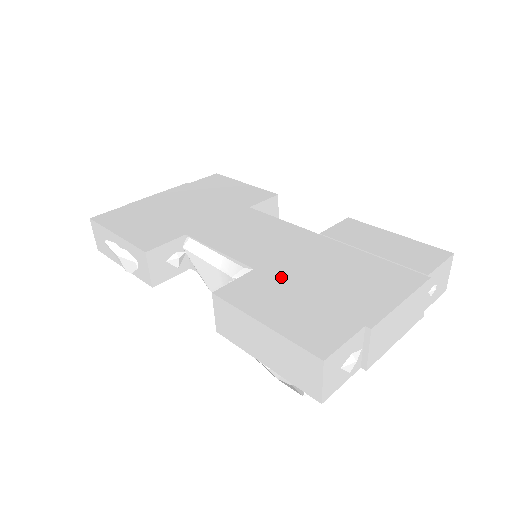
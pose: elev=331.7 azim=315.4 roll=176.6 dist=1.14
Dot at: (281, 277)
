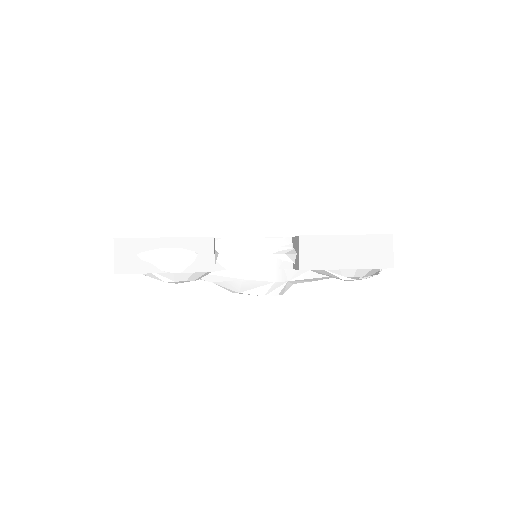
Dot at: occluded
